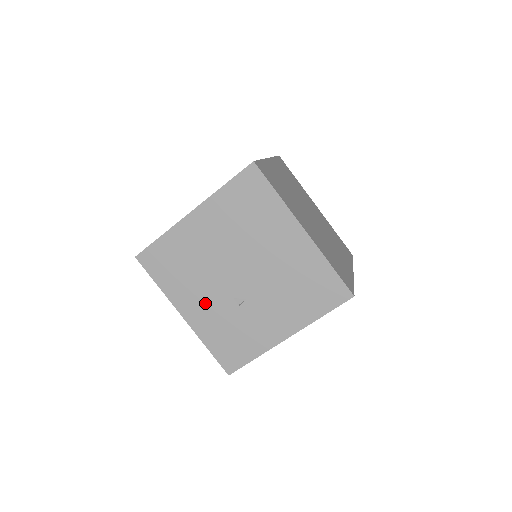
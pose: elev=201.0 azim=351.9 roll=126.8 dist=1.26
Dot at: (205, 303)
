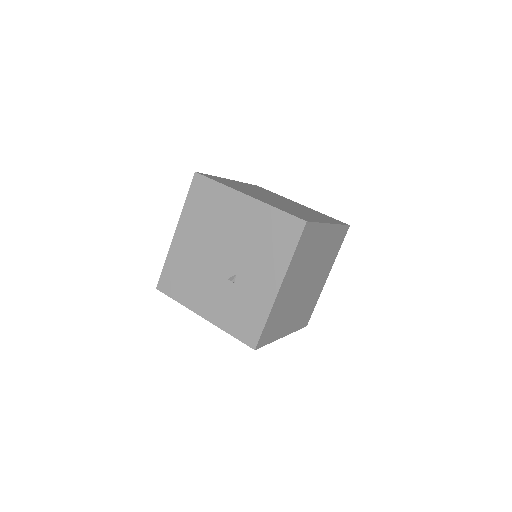
Dot at: (212, 296)
